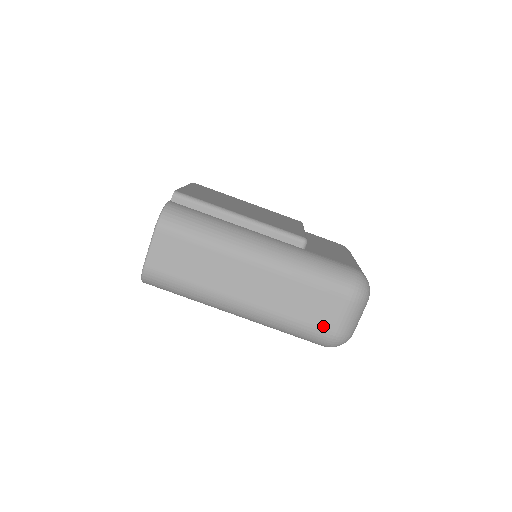
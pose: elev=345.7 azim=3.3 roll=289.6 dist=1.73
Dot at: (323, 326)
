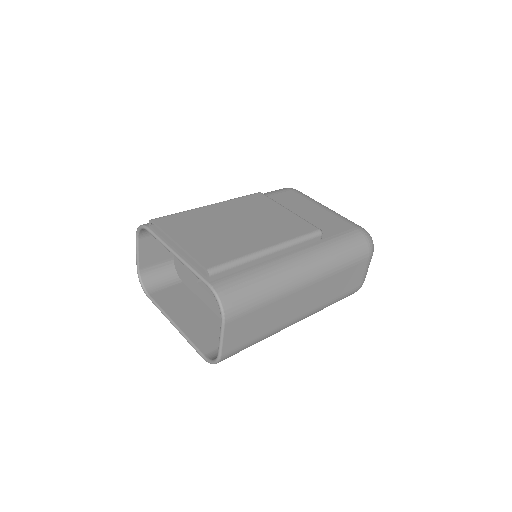
Dot at: (354, 287)
